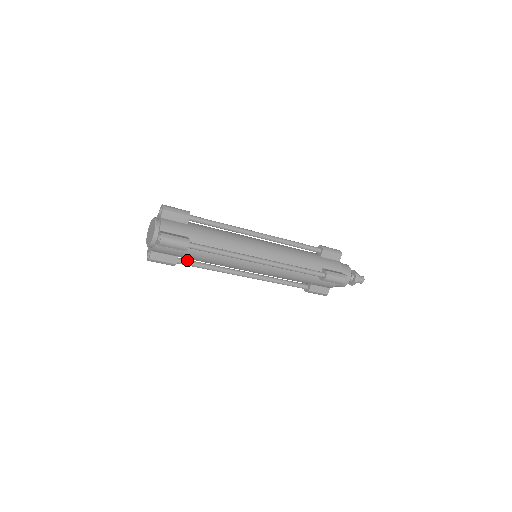
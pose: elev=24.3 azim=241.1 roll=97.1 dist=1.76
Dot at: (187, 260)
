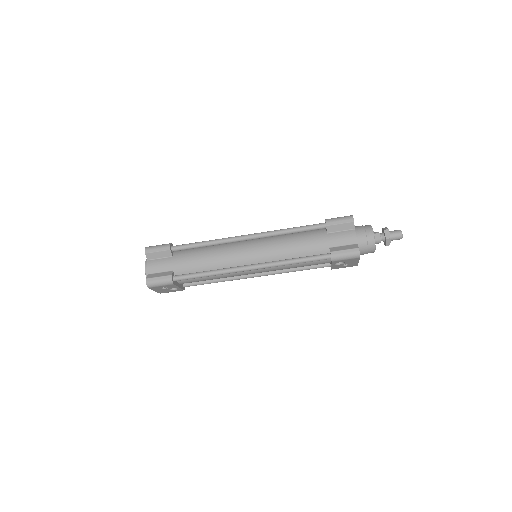
Dot at: (184, 275)
